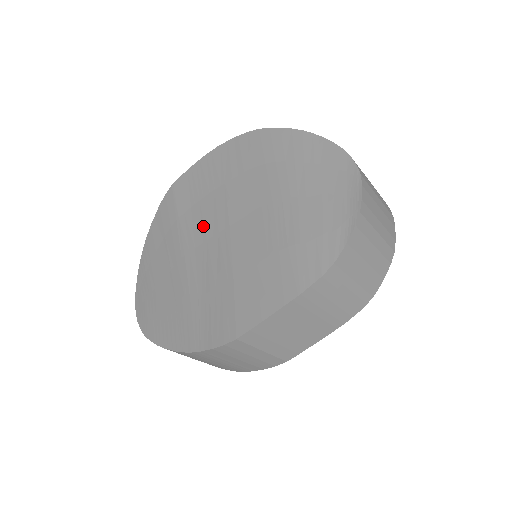
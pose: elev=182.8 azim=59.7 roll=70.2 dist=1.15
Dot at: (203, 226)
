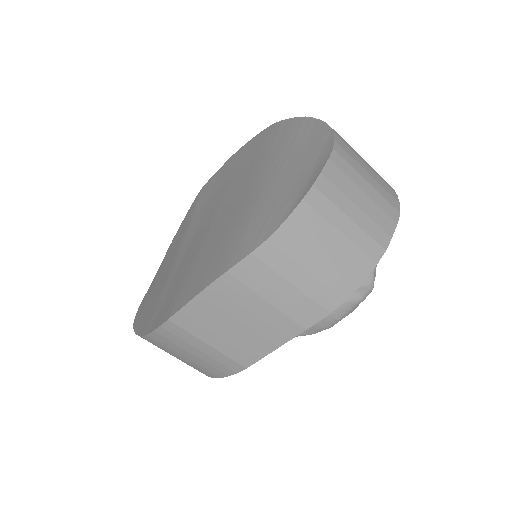
Dot at: (203, 218)
